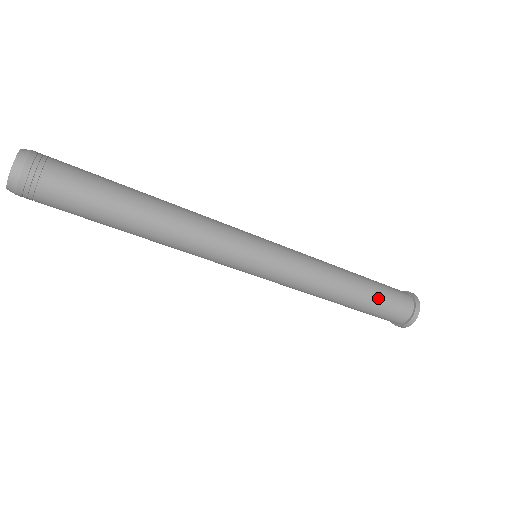
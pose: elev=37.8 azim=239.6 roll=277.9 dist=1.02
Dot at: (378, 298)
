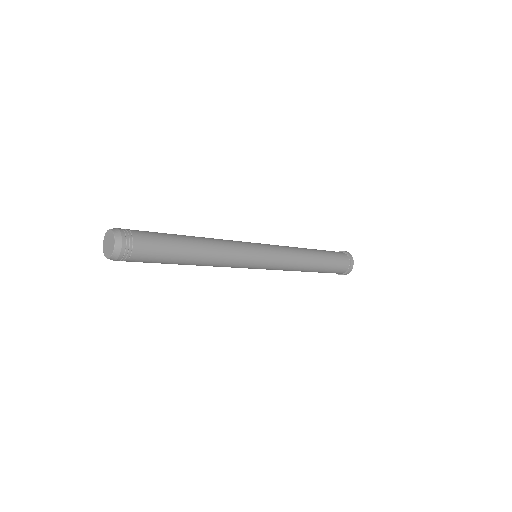
Dot at: (324, 272)
